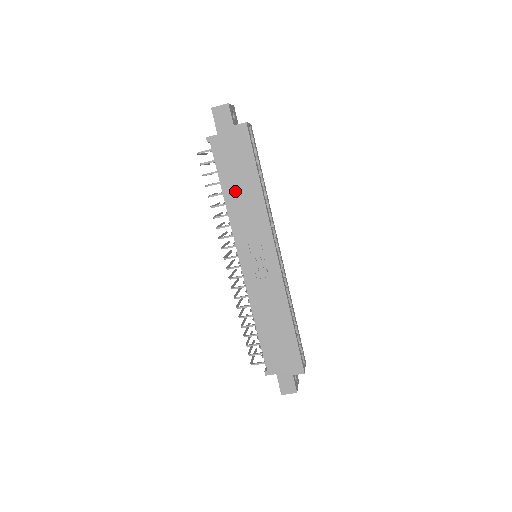
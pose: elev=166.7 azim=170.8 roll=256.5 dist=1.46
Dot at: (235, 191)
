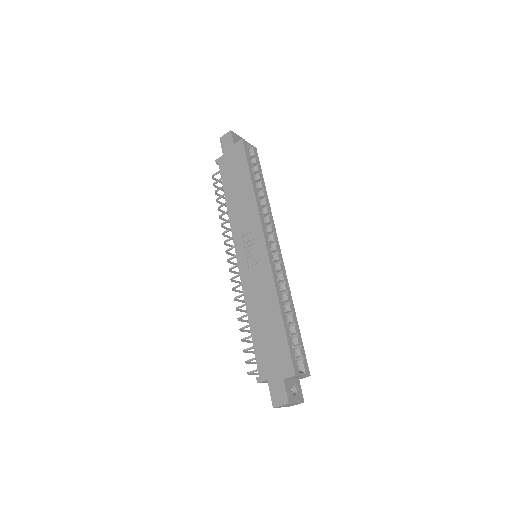
Dot at: (234, 195)
